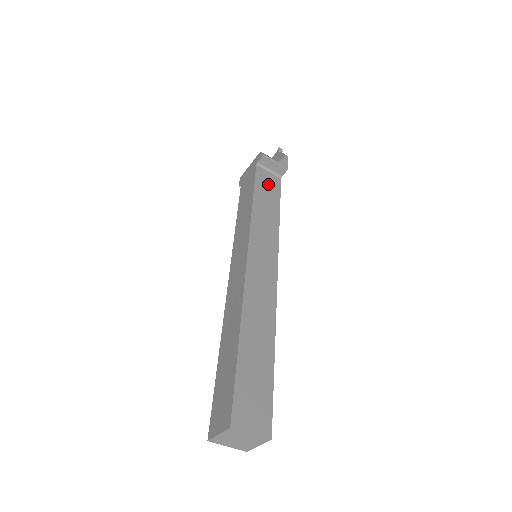
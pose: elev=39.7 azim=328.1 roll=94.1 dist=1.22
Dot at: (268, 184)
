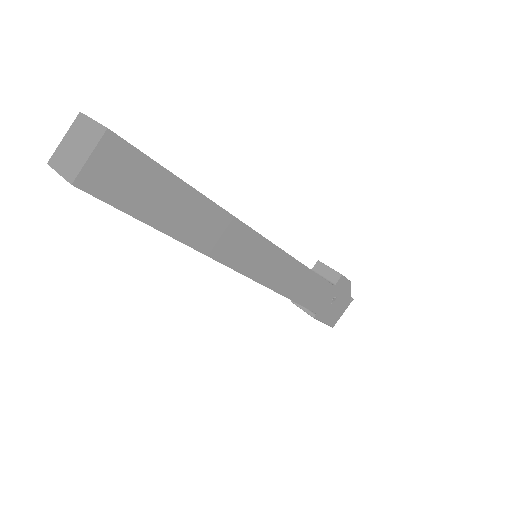
Dot at: occluded
